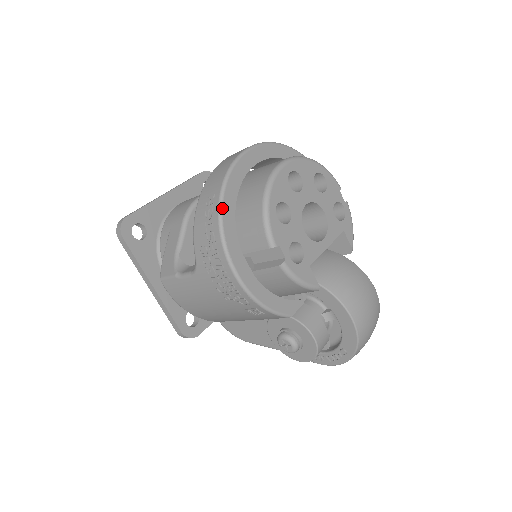
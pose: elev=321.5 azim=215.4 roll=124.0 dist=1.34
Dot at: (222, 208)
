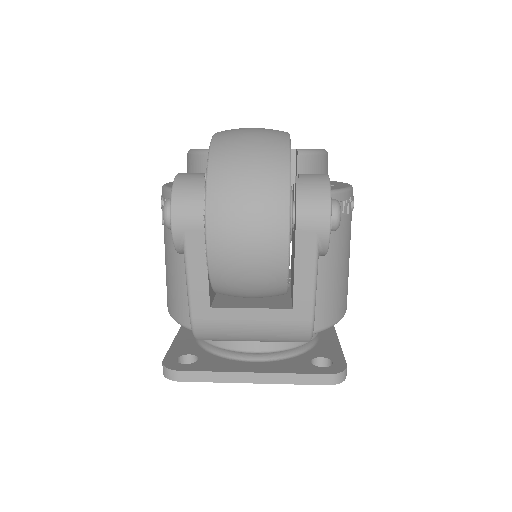
Dot at: occluded
